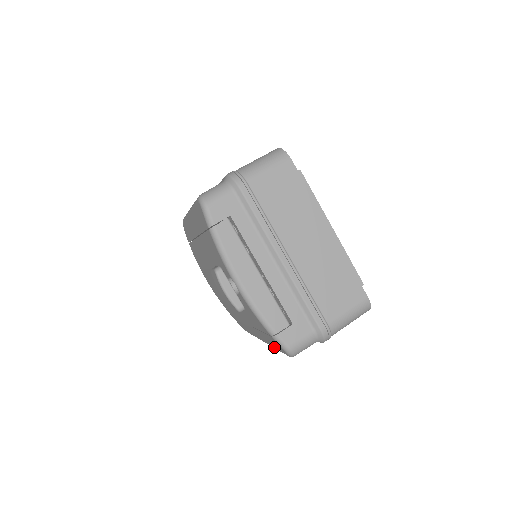
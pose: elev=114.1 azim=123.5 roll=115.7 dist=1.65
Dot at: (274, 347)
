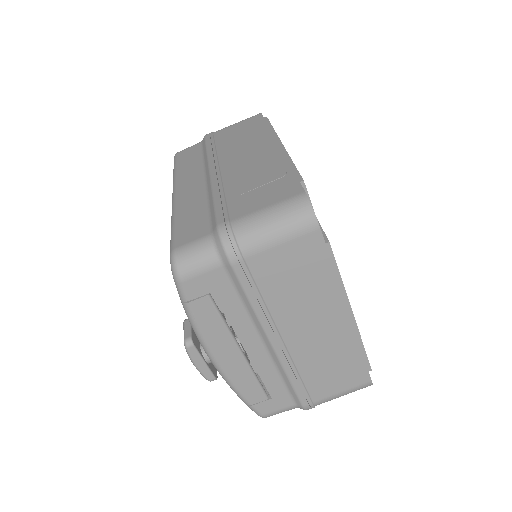
Dot at: occluded
